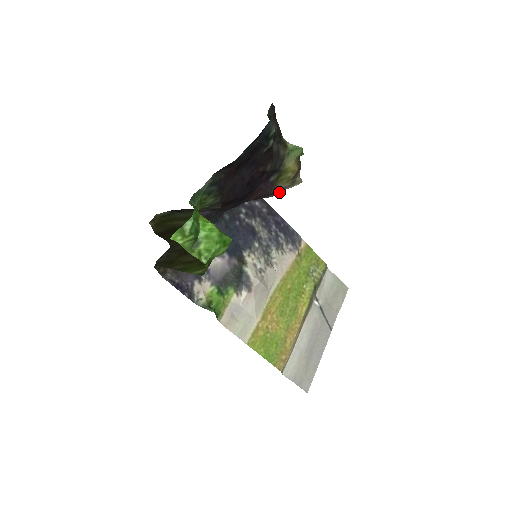
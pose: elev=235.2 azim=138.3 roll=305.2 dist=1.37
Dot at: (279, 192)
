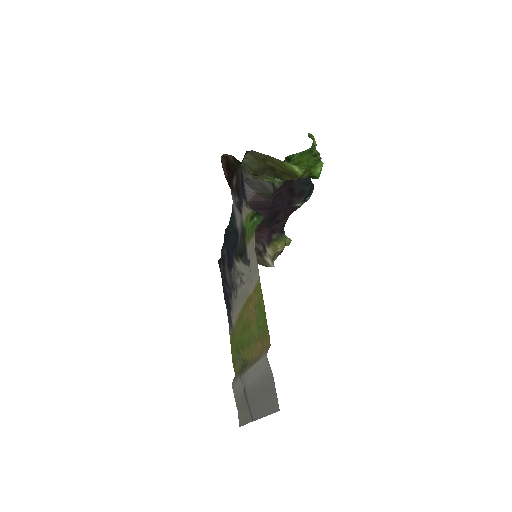
Dot at: (263, 255)
